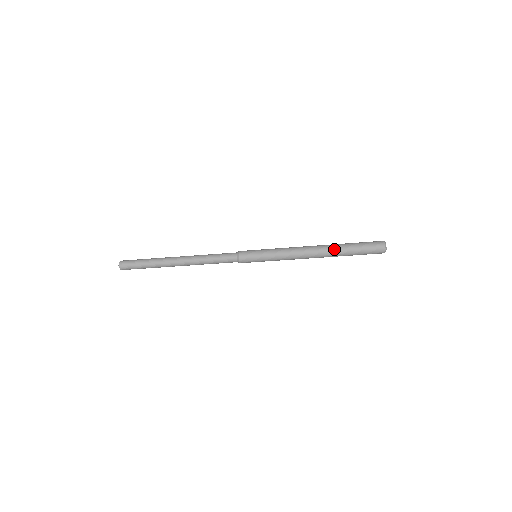
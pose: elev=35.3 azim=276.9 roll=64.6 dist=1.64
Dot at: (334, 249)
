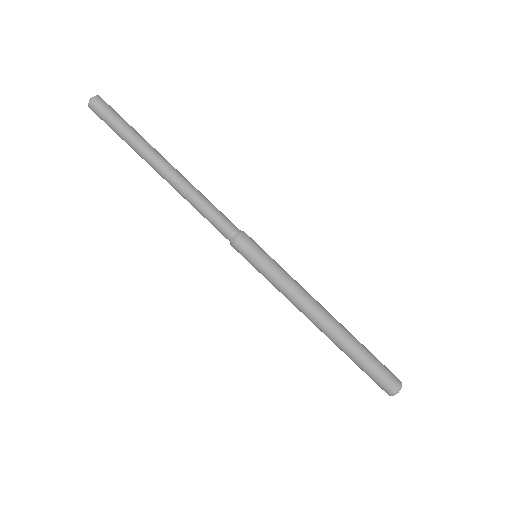
Dot at: (346, 337)
